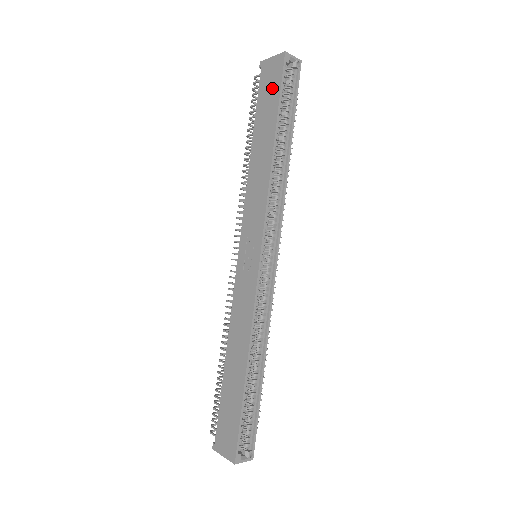
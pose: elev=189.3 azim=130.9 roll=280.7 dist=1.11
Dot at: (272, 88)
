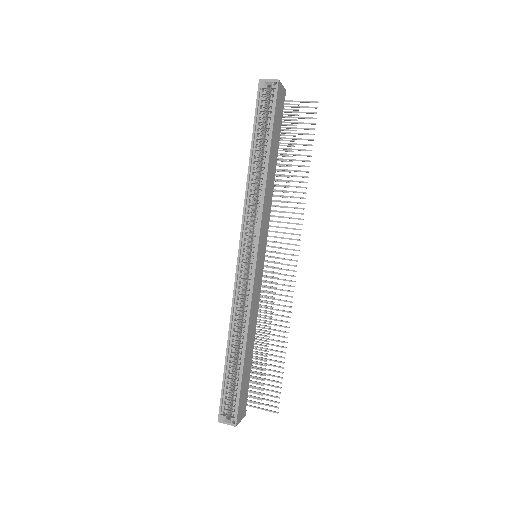
Dot at: occluded
